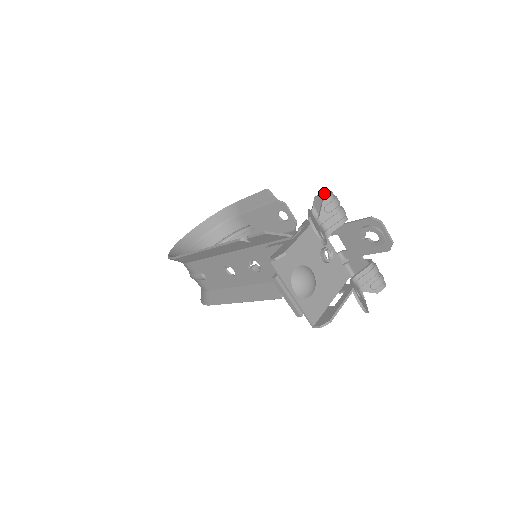
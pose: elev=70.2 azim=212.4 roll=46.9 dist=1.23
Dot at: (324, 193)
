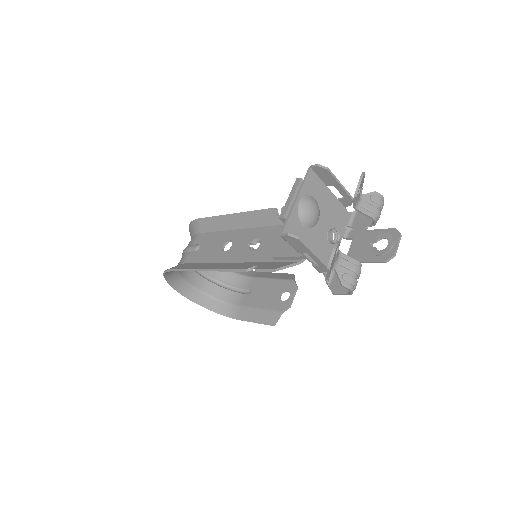
Dot at: occluded
